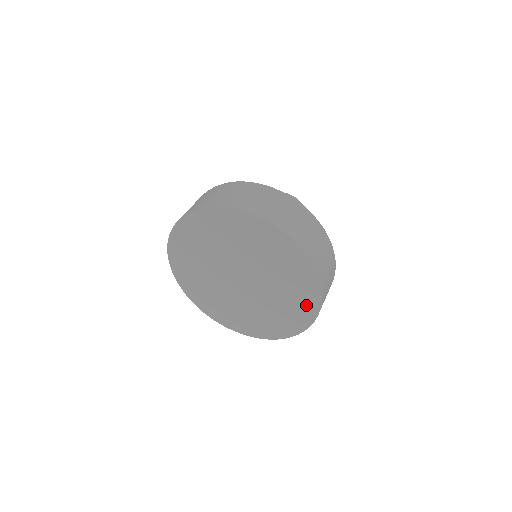
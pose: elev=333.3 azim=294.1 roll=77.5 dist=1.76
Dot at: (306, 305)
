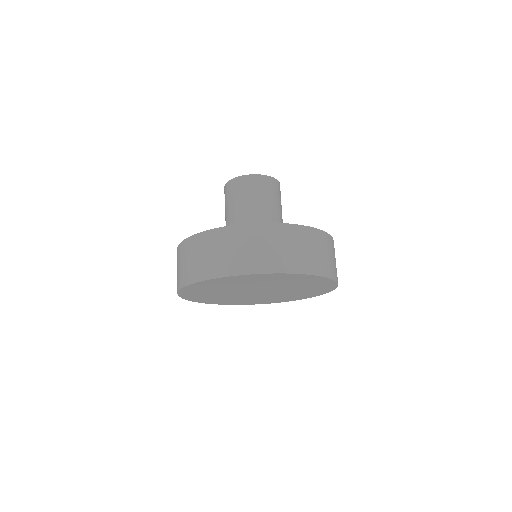
Dot at: (320, 291)
